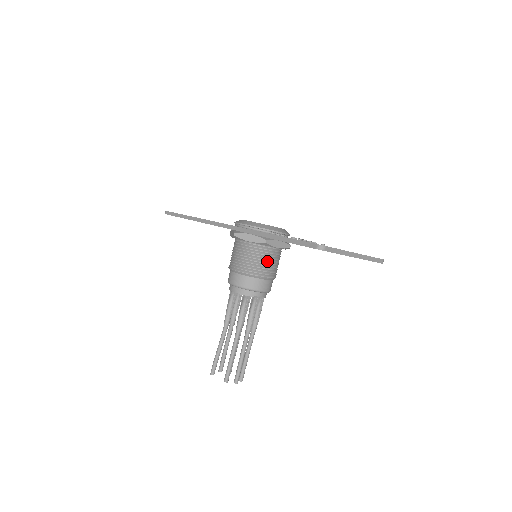
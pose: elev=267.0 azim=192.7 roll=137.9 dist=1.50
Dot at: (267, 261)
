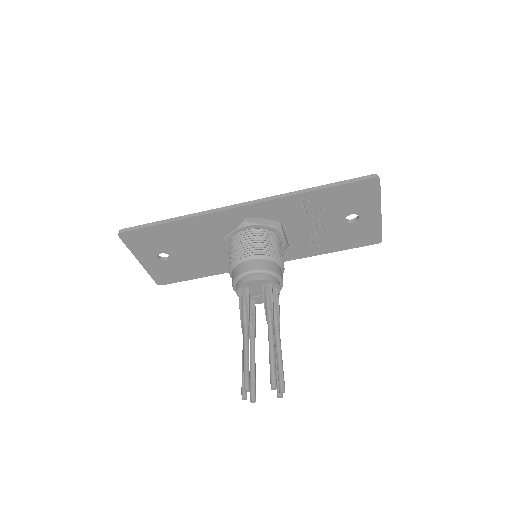
Dot at: (280, 248)
